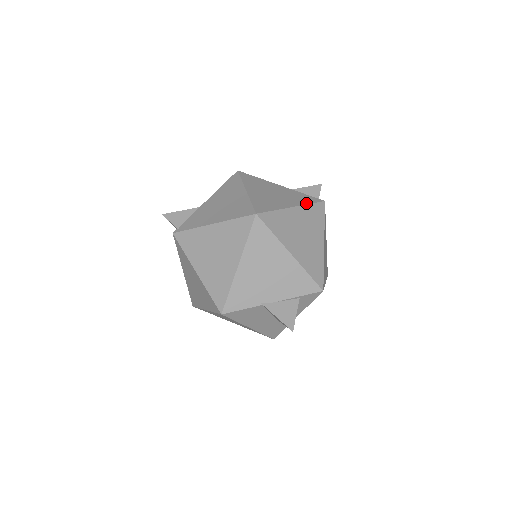
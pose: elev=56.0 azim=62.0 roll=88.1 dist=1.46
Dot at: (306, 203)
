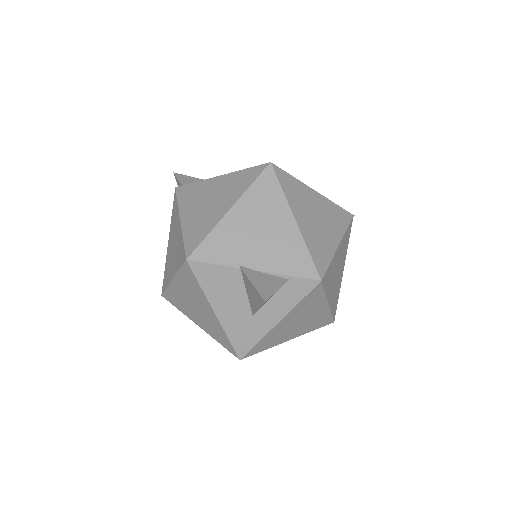
Dot at: (331, 201)
